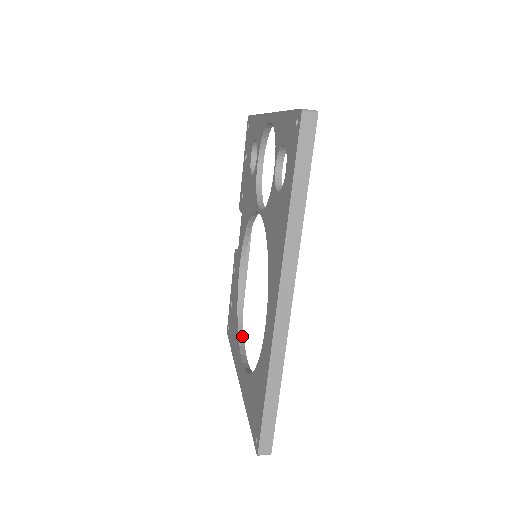
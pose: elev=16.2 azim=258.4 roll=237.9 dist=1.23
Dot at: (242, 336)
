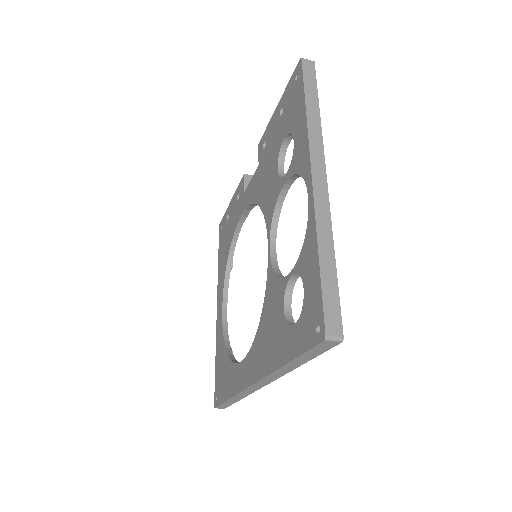
Dot at: (229, 274)
